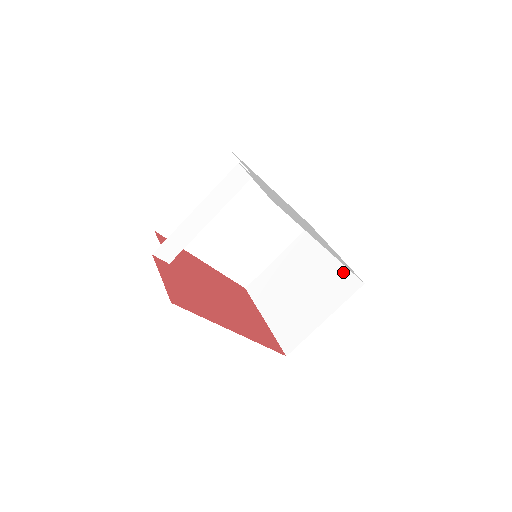
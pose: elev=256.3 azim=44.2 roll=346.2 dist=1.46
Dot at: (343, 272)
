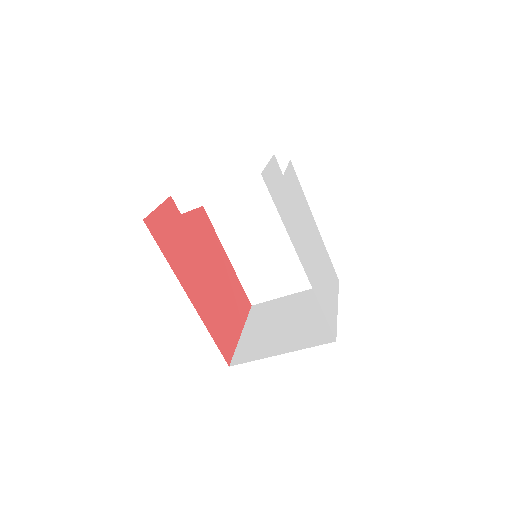
Dot at: occluded
